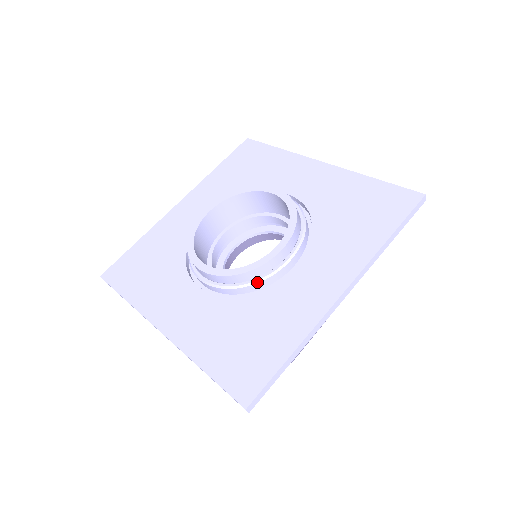
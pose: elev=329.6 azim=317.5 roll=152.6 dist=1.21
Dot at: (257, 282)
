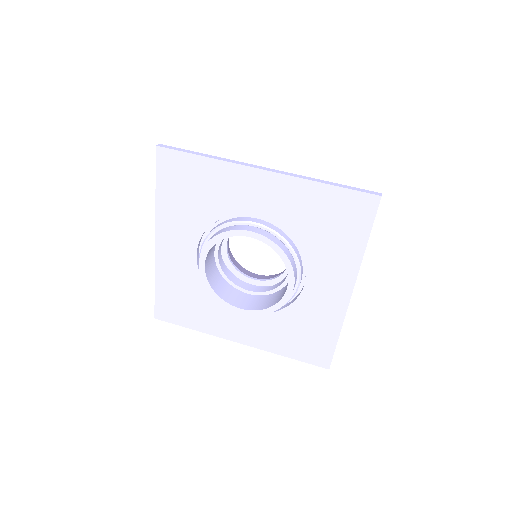
Dot at: occluded
